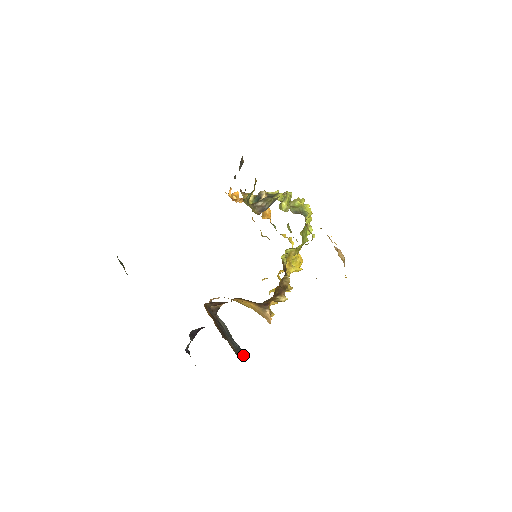
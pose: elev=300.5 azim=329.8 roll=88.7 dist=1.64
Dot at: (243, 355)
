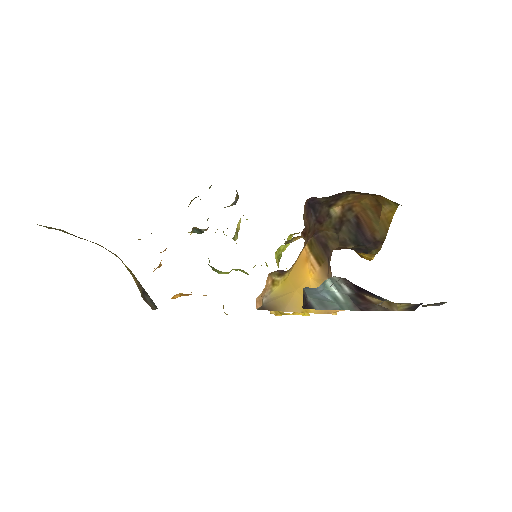
Dot at: occluded
